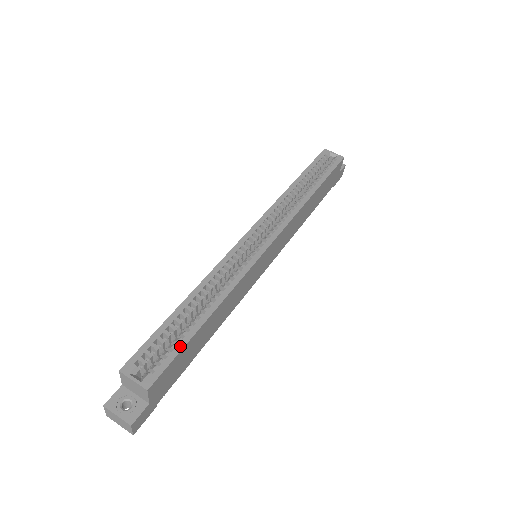
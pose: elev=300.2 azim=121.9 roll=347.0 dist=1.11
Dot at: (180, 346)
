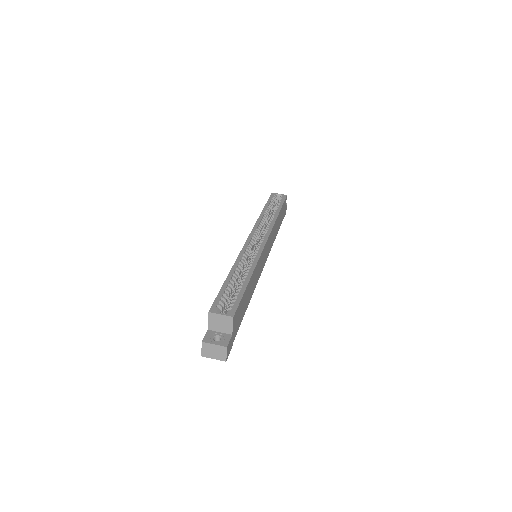
Dot at: (241, 294)
